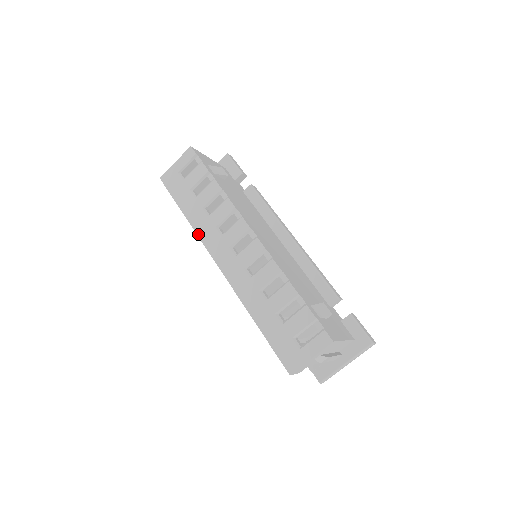
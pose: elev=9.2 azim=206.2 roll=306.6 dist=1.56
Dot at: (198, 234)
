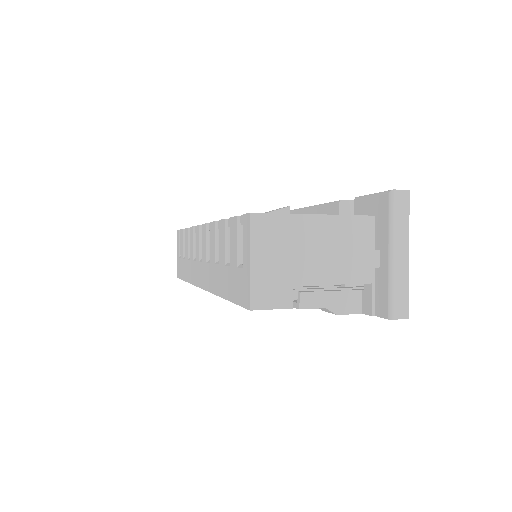
Dot at: (191, 283)
